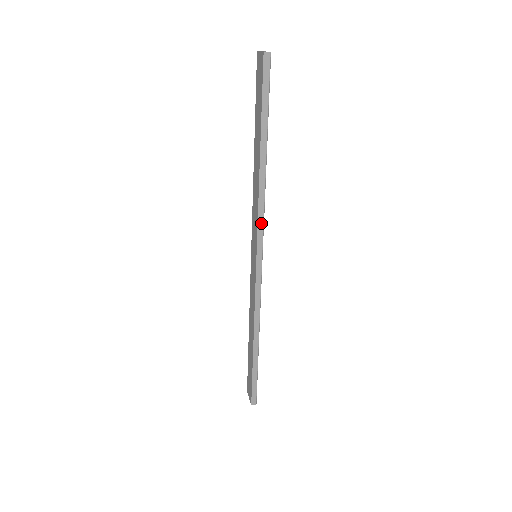
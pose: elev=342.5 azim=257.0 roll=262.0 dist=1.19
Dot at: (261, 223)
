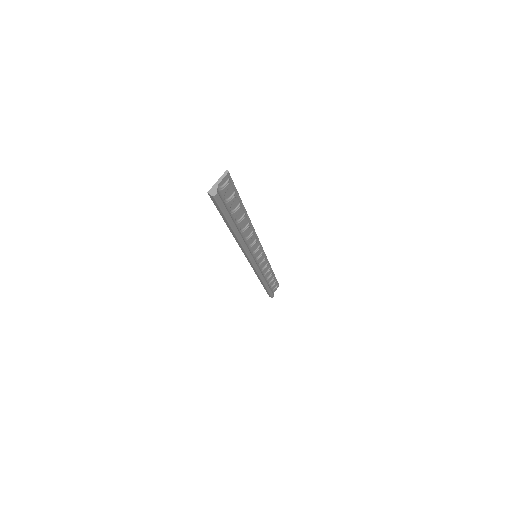
Dot at: (245, 253)
